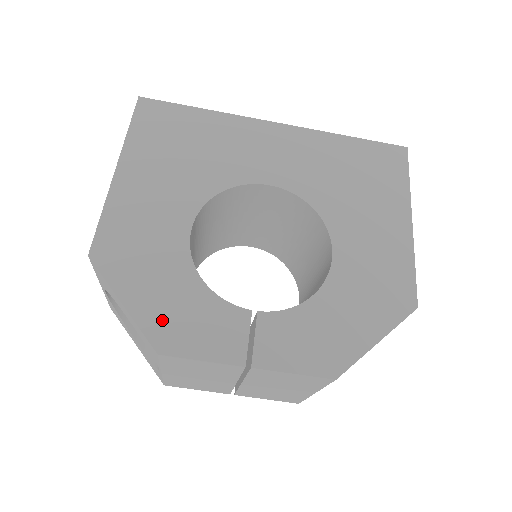
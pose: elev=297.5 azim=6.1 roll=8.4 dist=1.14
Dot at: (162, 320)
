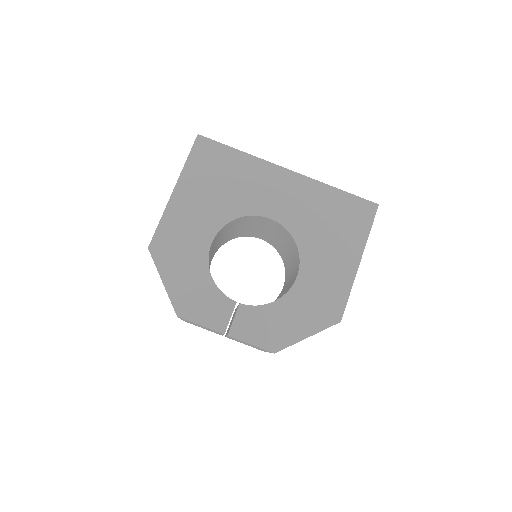
Dot at: (183, 297)
